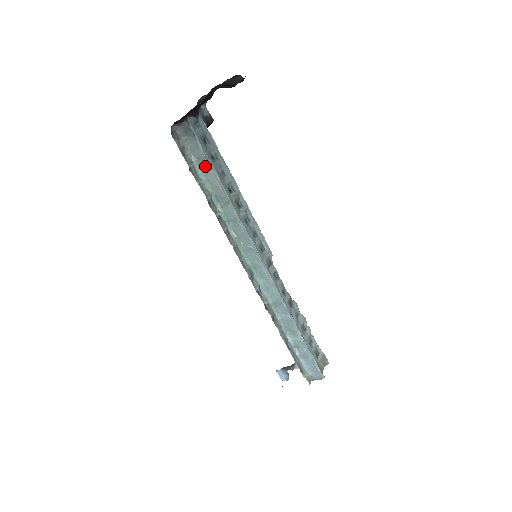
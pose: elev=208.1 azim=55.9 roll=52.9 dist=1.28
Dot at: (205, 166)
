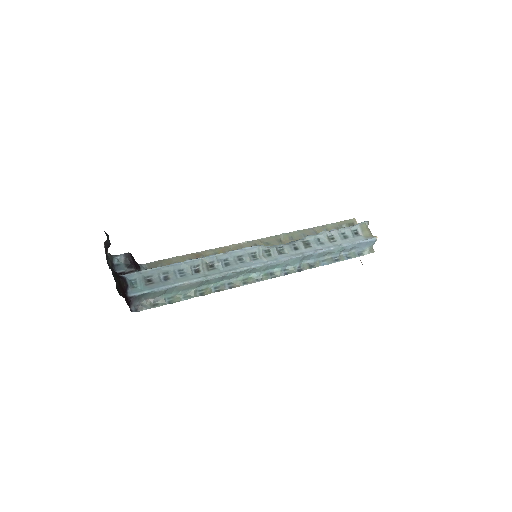
Dot at: (171, 290)
